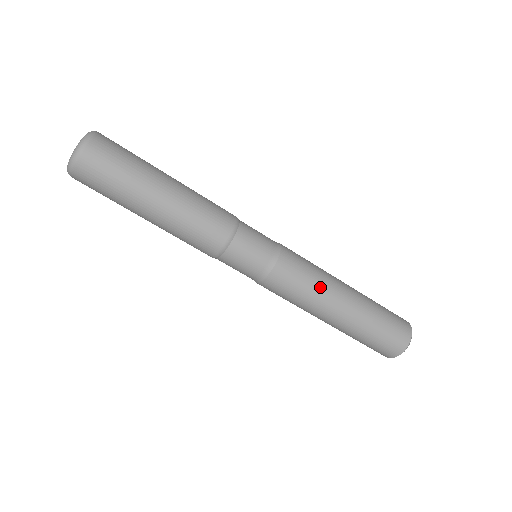
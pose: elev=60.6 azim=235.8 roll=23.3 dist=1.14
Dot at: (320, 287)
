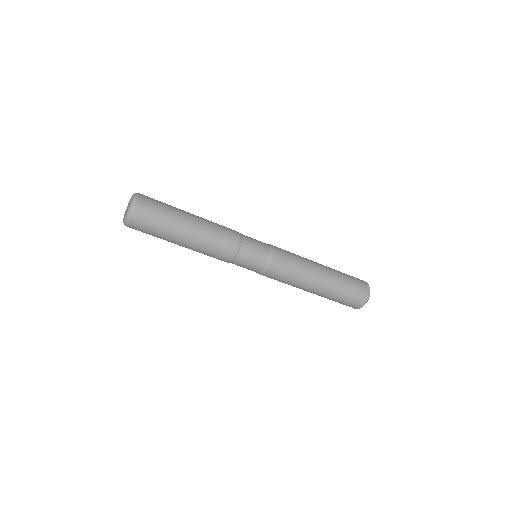
Dot at: (294, 284)
